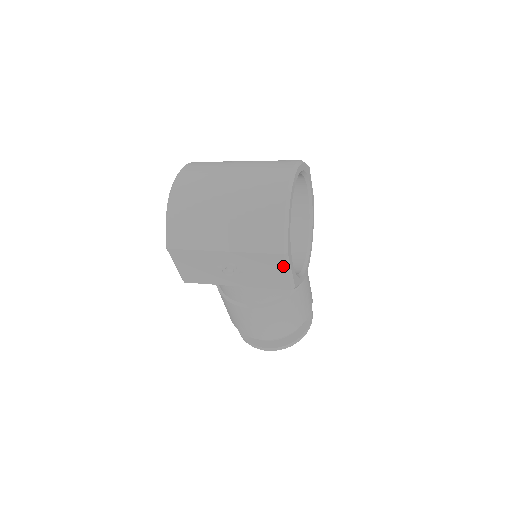
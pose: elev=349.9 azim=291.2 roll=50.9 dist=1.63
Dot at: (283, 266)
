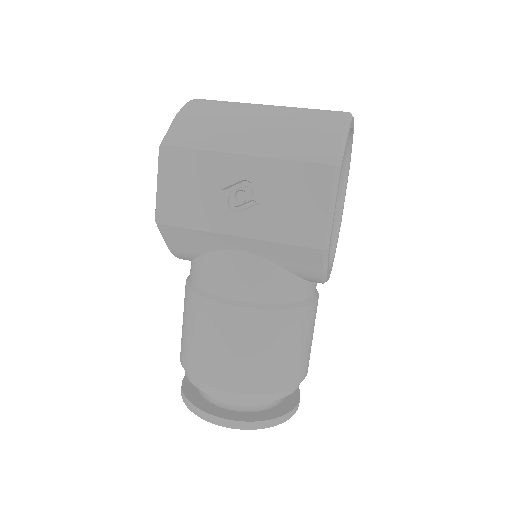
Dot at: (327, 192)
